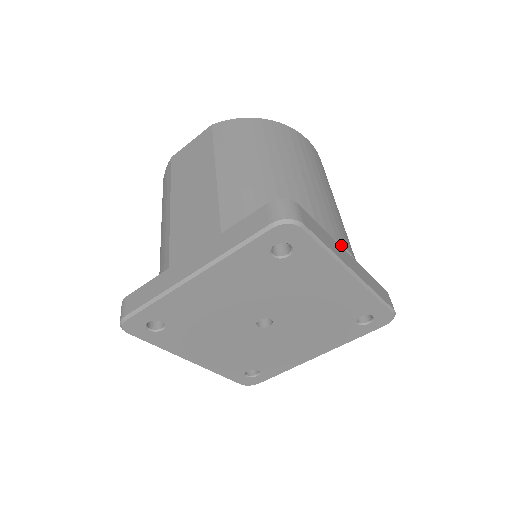
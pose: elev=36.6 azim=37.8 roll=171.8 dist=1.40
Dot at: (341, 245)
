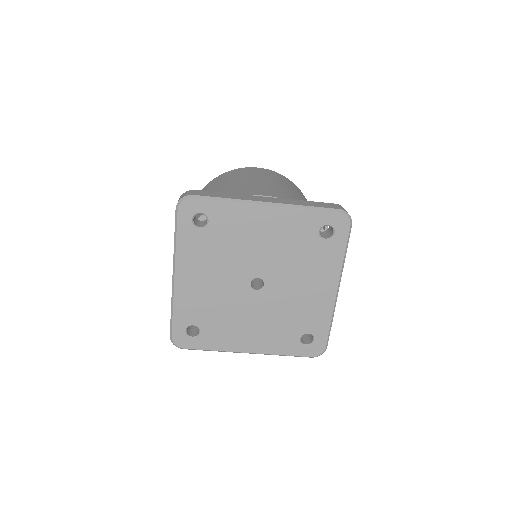
Dot at: occluded
